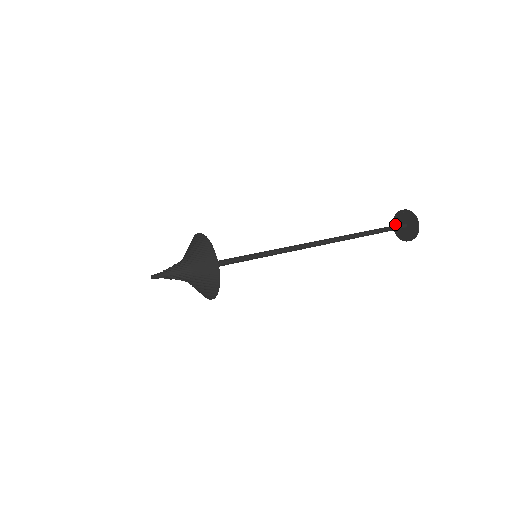
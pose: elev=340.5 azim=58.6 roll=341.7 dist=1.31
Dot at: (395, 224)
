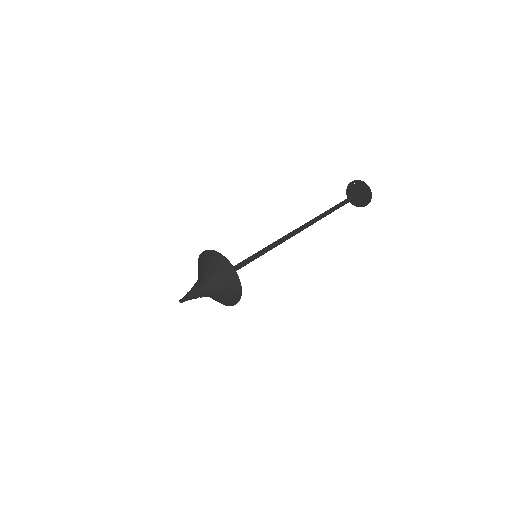
Dot at: (349, 195)
